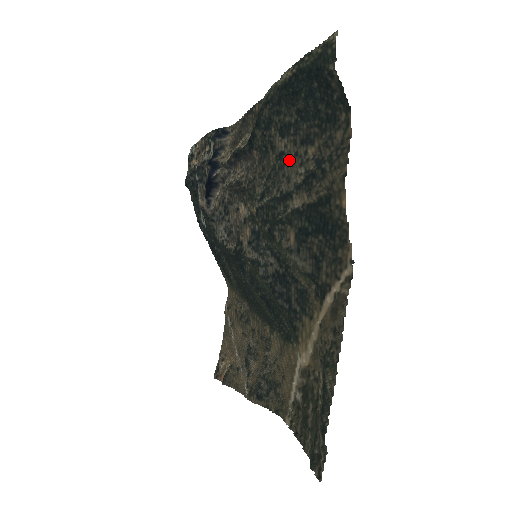
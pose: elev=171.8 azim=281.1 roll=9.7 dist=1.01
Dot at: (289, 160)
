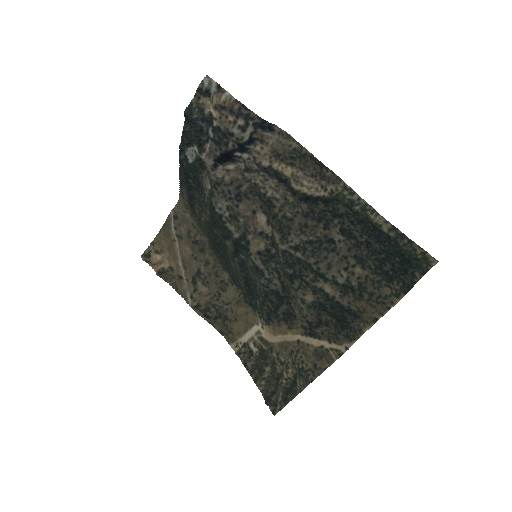
Dot at: (337, 254)
